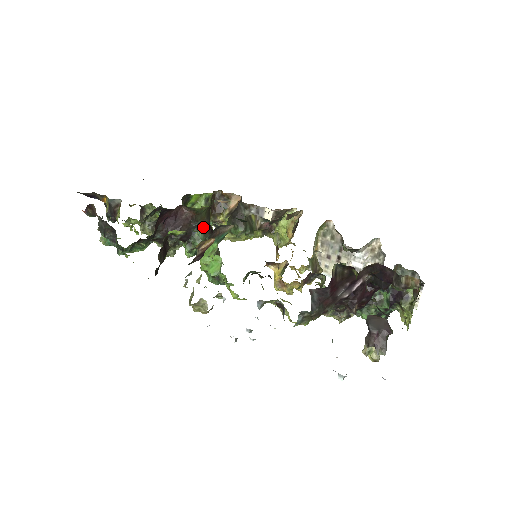
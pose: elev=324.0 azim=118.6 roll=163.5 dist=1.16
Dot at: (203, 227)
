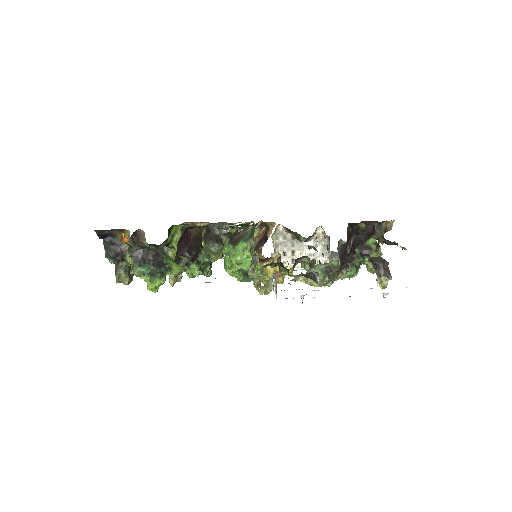
Dot at: (202, 246)
